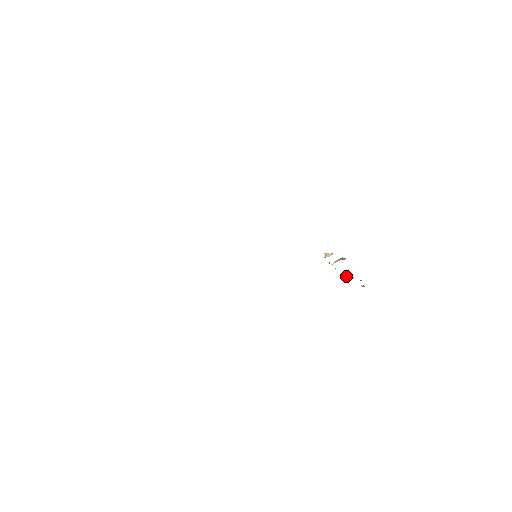
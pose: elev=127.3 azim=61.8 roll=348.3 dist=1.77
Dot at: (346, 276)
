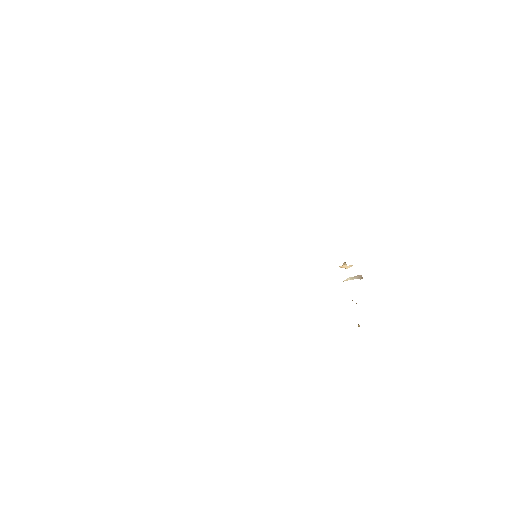
Dot at: occluded
